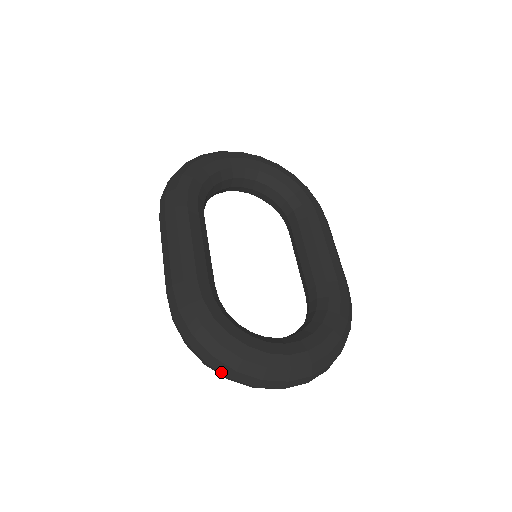
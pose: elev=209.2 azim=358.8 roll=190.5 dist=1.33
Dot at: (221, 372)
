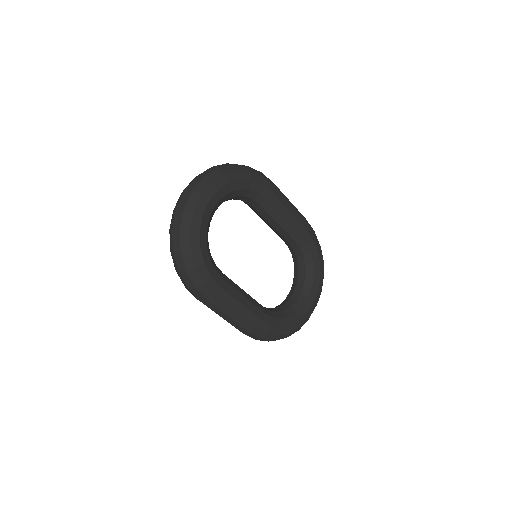
Dot at: occluded
